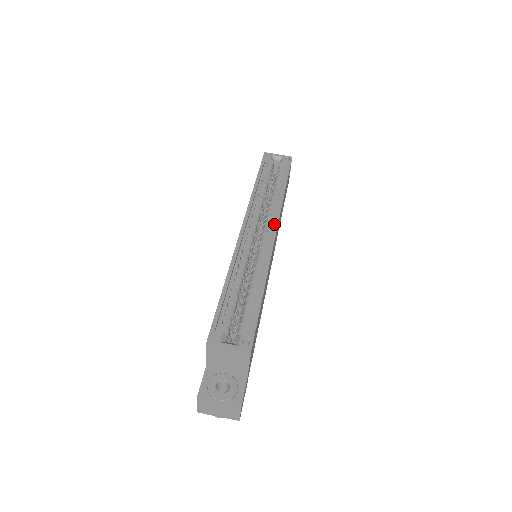
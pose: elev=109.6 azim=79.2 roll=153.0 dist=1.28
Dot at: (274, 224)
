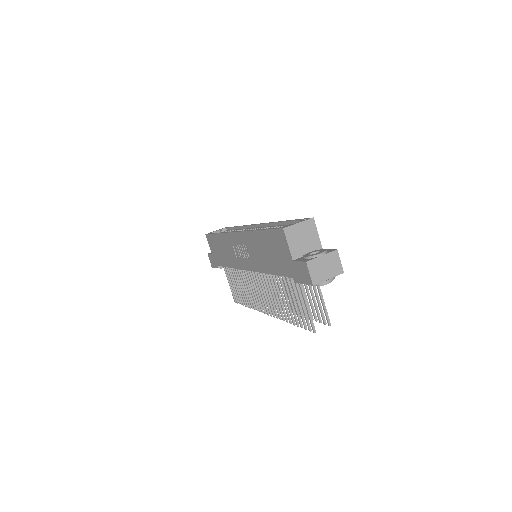
Dot at: (253, 225)
